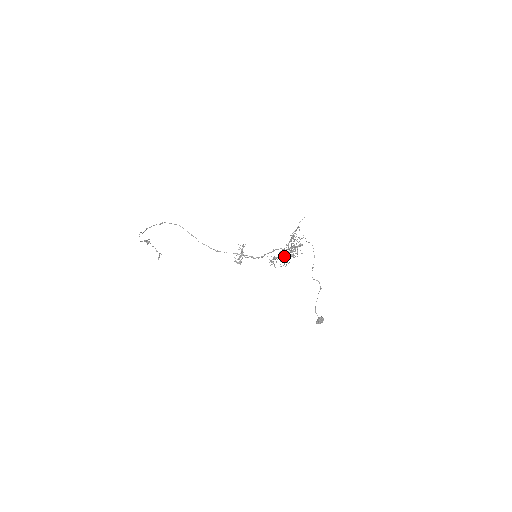
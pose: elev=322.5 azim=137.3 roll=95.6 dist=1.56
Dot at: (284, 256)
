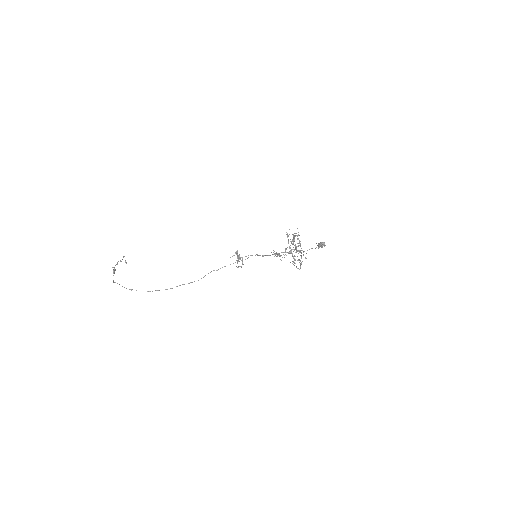
Dot at: (294, 259)
